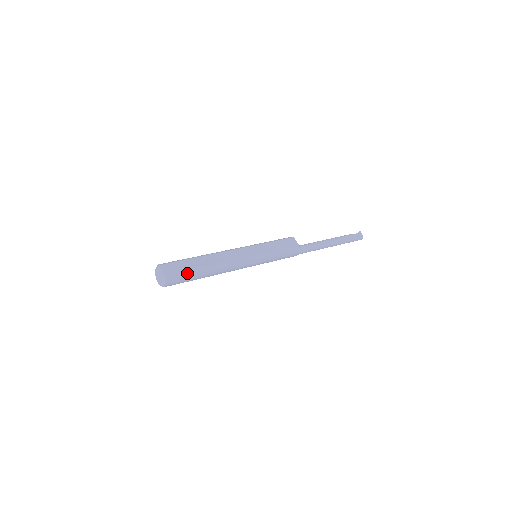
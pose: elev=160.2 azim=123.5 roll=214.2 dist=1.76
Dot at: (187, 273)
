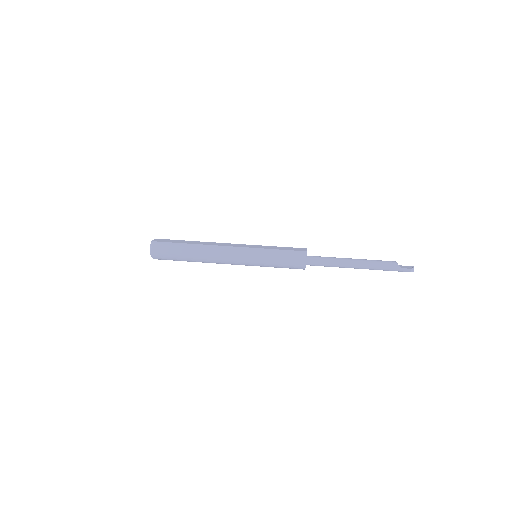
Dot at: (173, 245)
